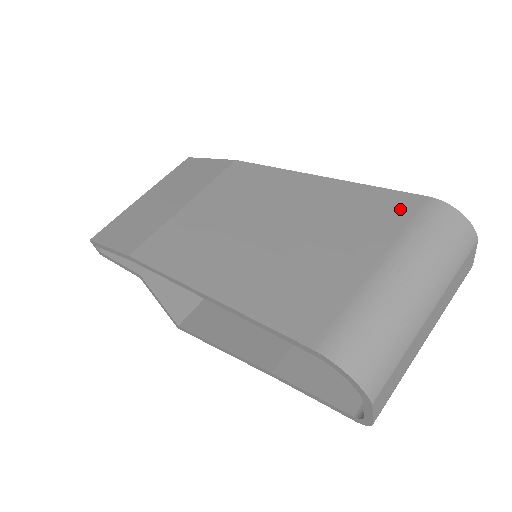
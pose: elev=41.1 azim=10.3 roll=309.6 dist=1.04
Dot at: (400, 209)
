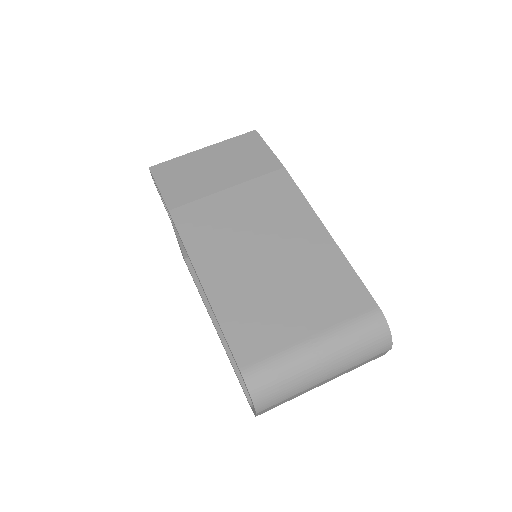
Dot at: (355, 303)
